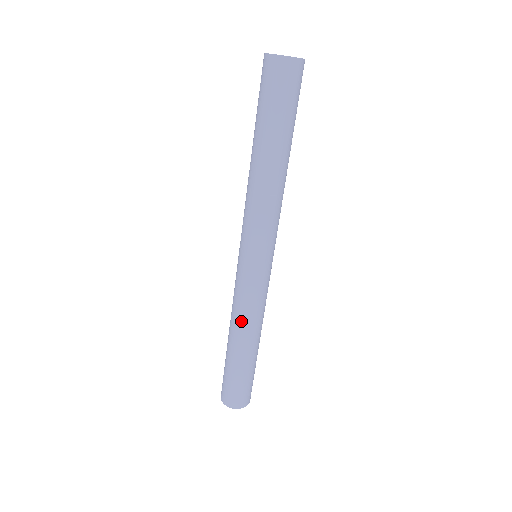
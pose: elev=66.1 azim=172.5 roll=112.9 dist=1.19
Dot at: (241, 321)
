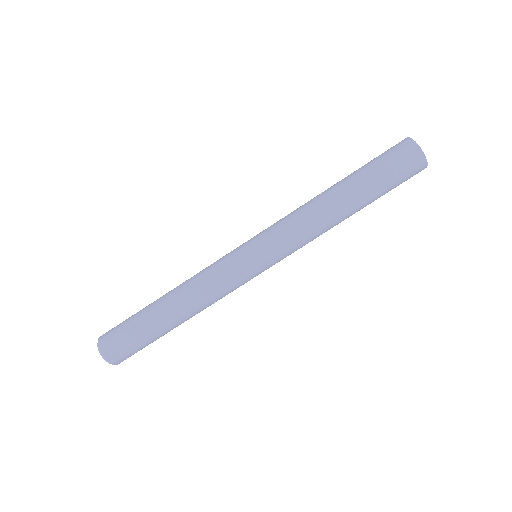
Dot at: (190, 280)
